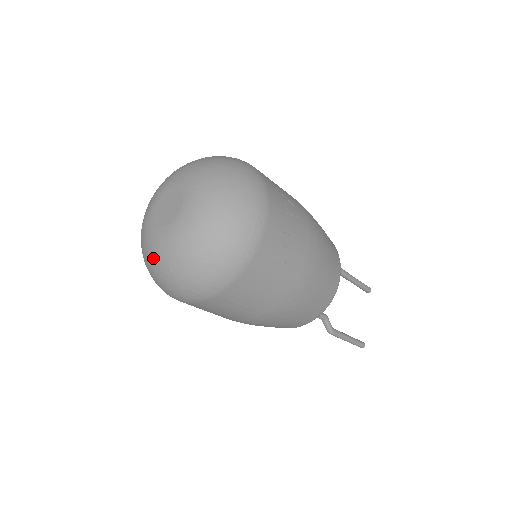
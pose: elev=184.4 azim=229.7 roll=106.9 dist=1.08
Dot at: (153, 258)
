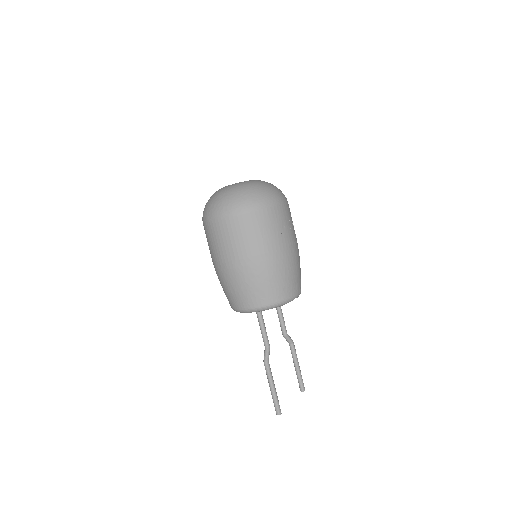
Dot at: (217, 193)
